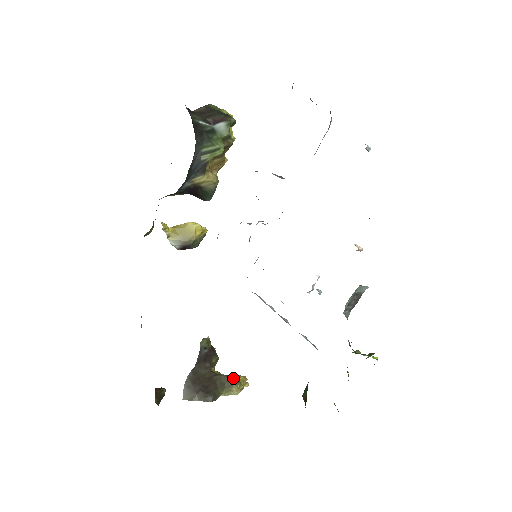
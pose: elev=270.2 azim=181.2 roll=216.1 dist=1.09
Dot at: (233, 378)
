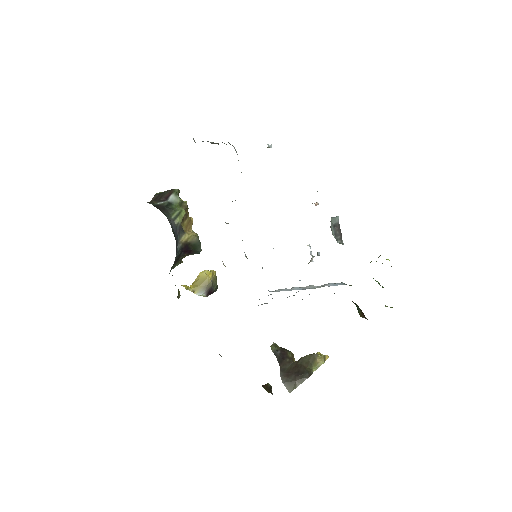
Dot at: (311, 354)
